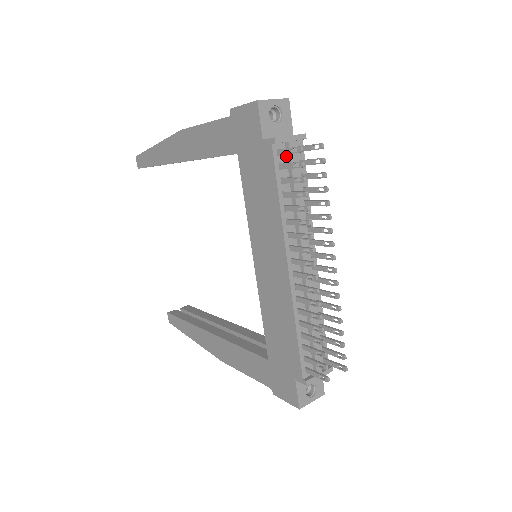
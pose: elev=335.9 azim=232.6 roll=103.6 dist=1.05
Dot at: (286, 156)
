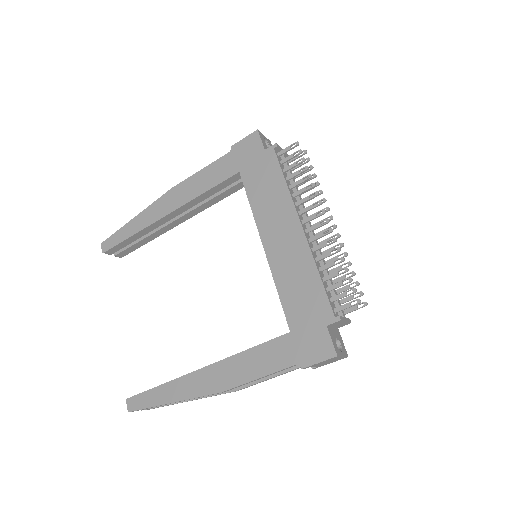
Dot at: occluded
